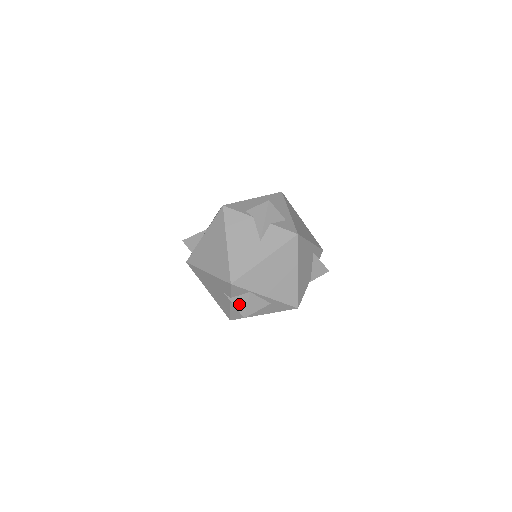
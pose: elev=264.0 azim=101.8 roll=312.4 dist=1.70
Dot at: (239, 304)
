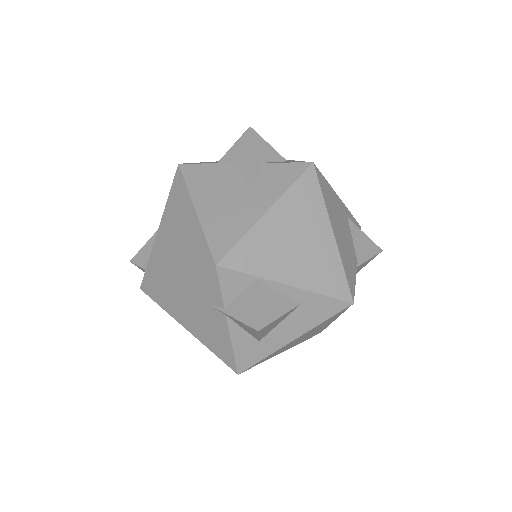
Dot at: (242, 310)
